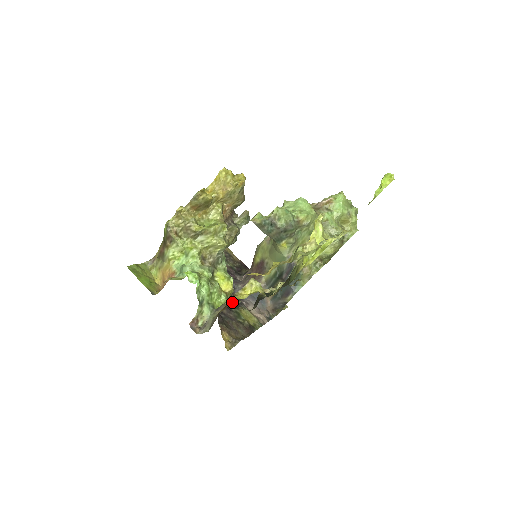
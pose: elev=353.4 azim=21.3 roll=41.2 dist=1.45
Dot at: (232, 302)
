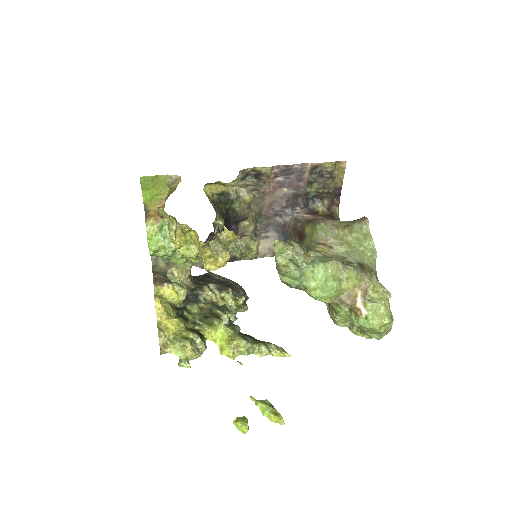
Dot at: occluded
